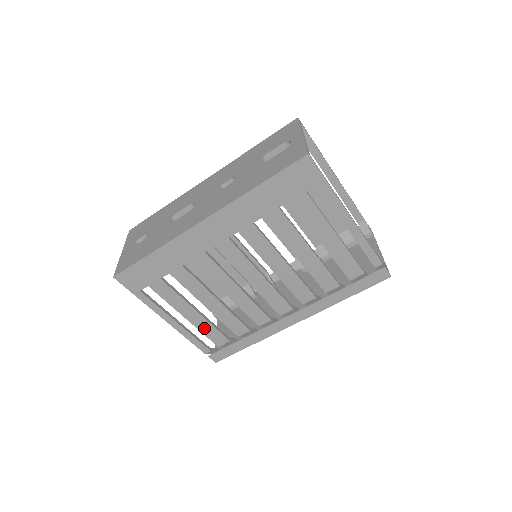
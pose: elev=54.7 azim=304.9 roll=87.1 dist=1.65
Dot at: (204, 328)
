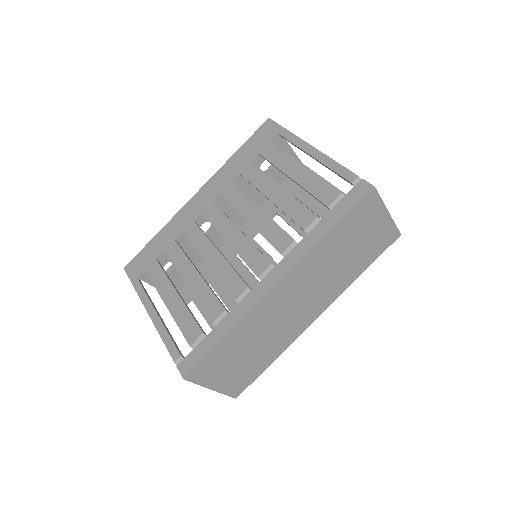
Dot at: (180, 316)
